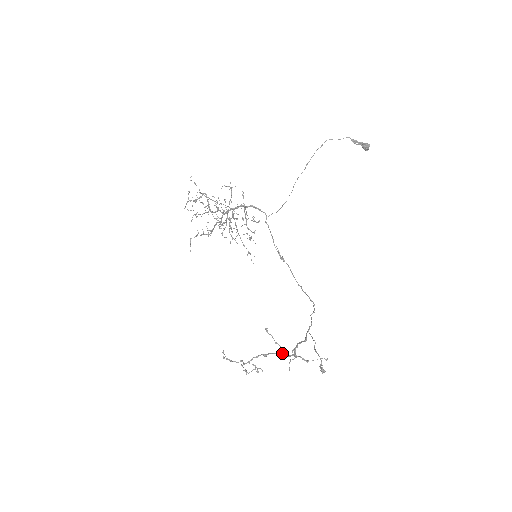
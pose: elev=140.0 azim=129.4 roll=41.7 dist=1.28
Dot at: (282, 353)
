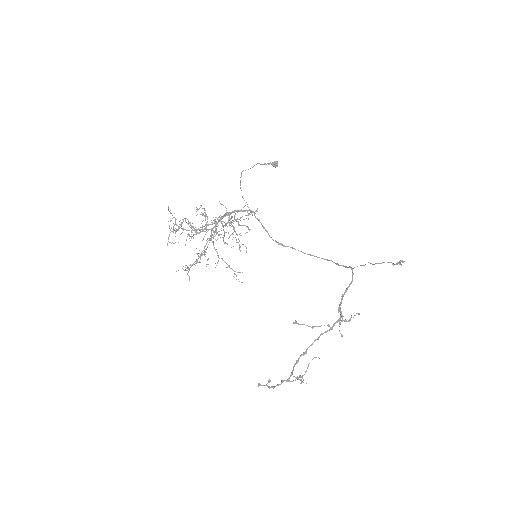
Dot at: (322, 333)
